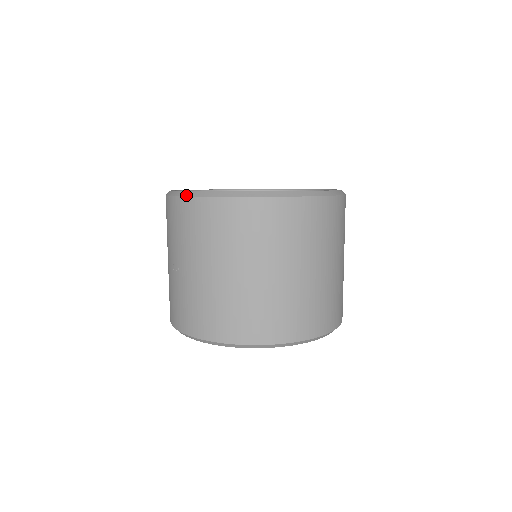
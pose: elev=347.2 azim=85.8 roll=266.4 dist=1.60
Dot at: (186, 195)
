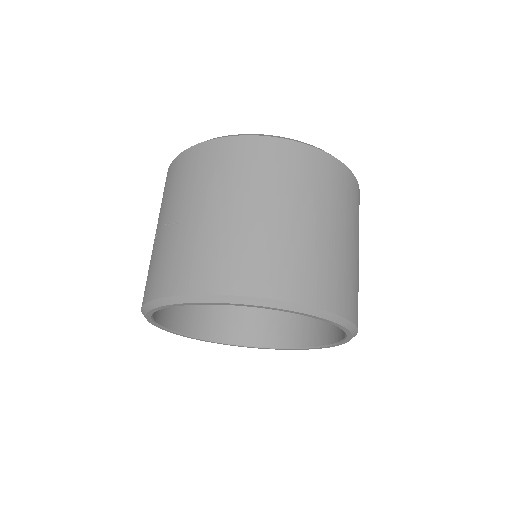
Dot at: (207, 140)
